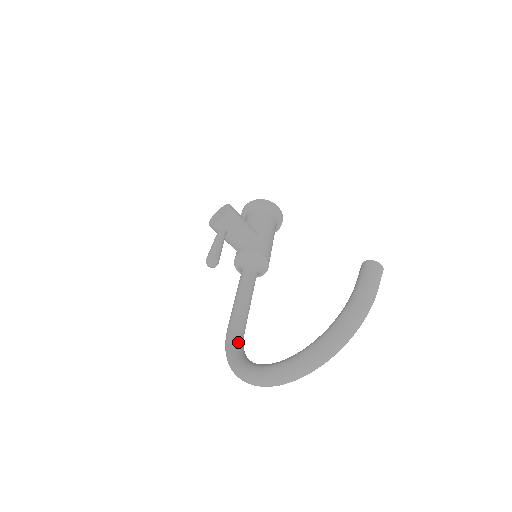
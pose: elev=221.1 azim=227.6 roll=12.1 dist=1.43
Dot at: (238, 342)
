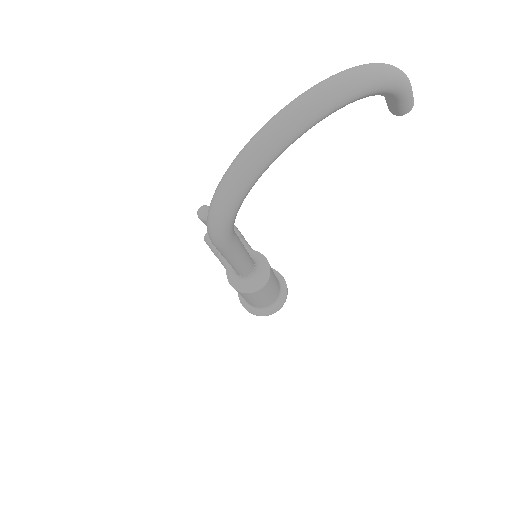
Dot at: occluded
